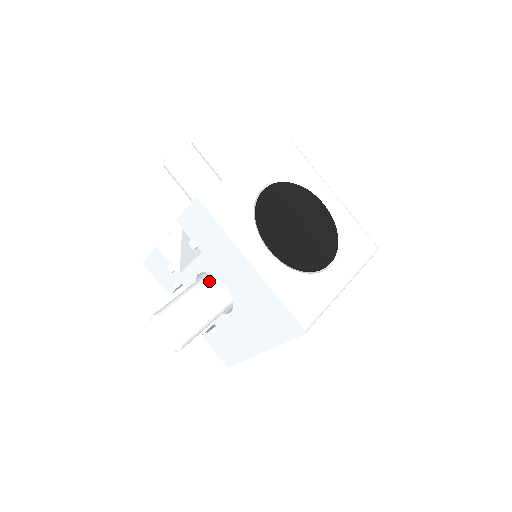
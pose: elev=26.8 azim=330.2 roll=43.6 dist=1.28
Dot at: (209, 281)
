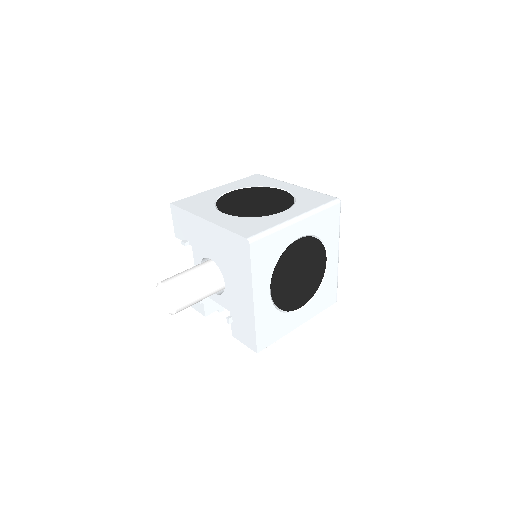
Dot at: occluded
